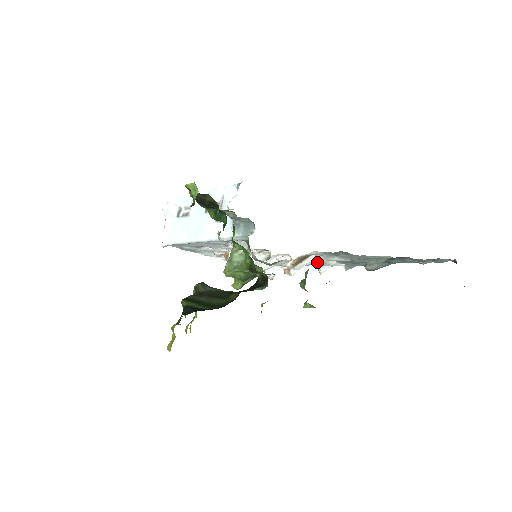
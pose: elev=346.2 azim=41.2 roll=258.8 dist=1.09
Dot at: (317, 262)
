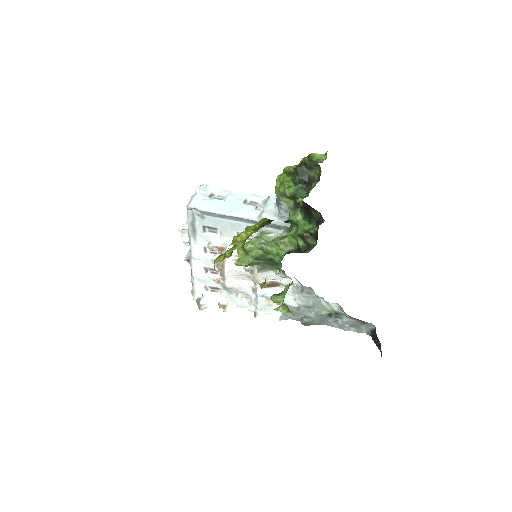
Dot at: (265, 302)
